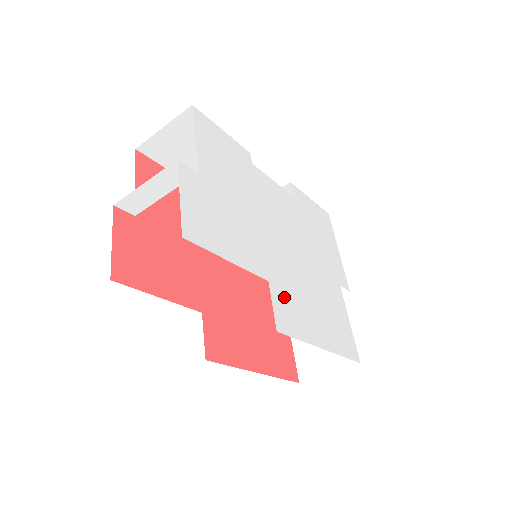
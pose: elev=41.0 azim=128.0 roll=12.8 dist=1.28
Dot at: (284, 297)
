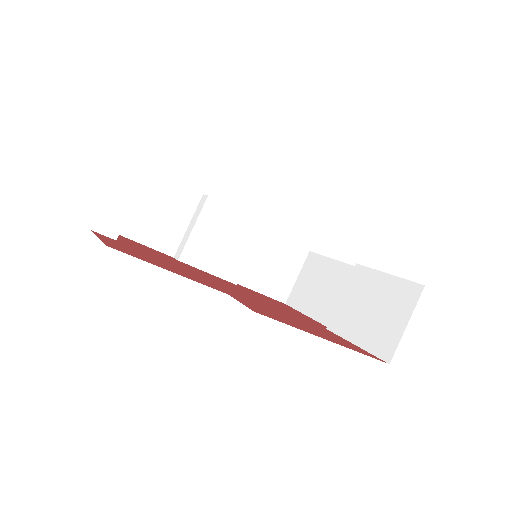
Dot at: occluded
